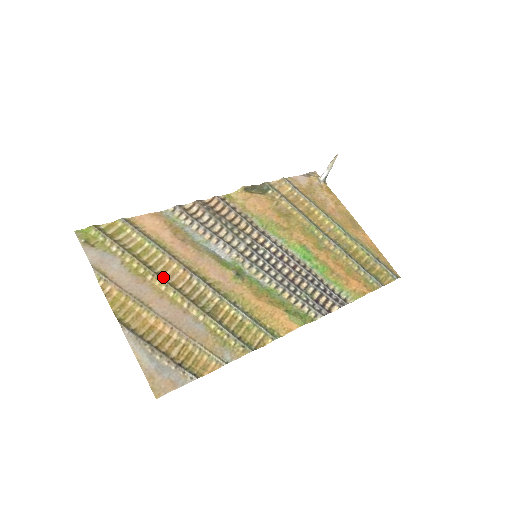
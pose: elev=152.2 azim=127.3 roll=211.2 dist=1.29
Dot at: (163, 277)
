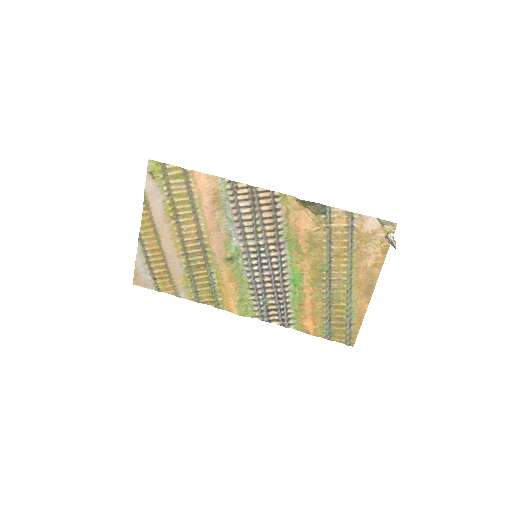
Dot at: (181, 227)
